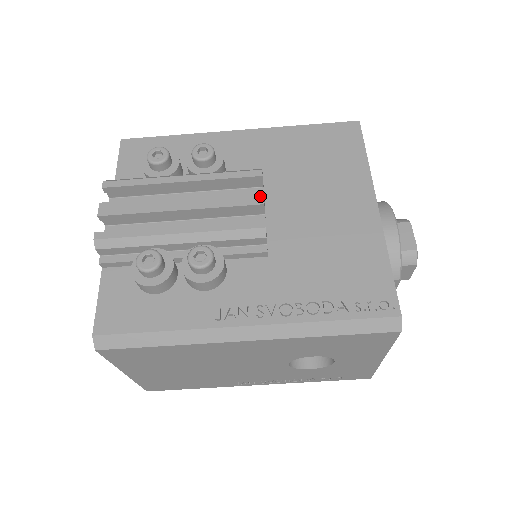
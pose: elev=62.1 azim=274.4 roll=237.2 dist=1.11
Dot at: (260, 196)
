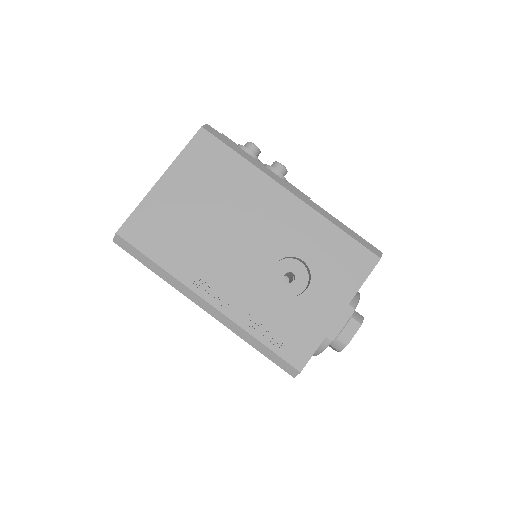
Dot at: occluded
